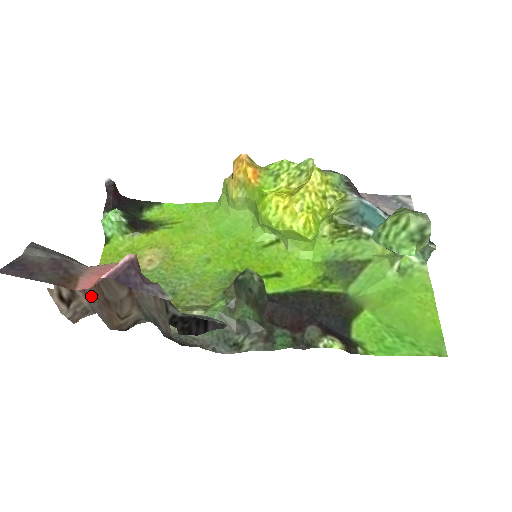
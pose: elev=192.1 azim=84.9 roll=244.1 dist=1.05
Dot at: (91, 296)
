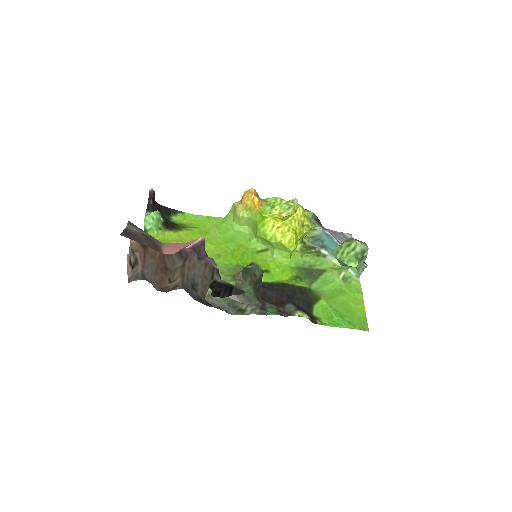
Dot at: (150, 265)
